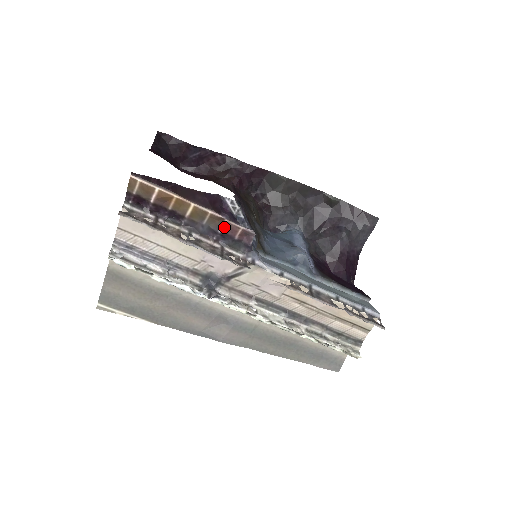
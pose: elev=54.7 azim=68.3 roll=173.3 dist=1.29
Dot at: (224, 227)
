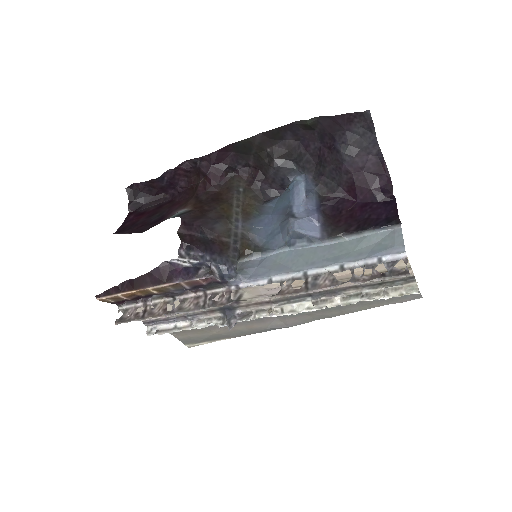
Dot at: (187, 285)
